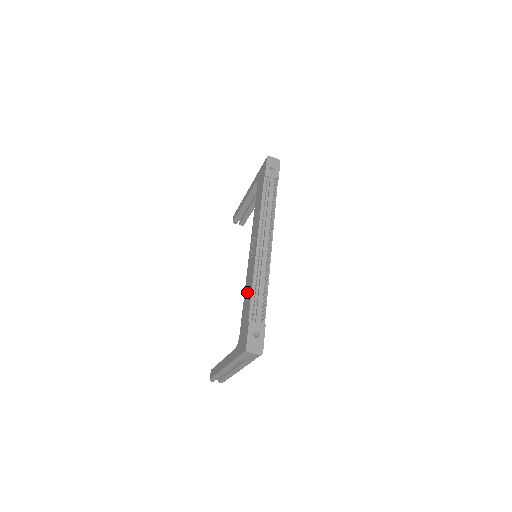
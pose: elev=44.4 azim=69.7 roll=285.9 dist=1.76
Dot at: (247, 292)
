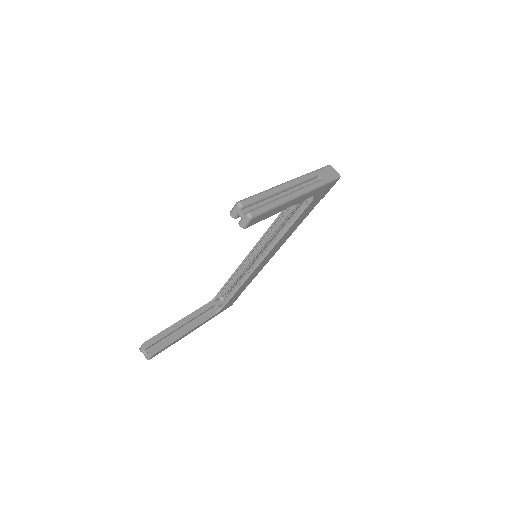
Dot at: occluded
